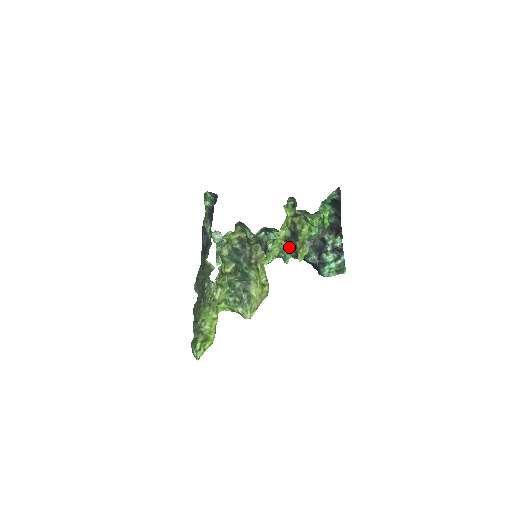
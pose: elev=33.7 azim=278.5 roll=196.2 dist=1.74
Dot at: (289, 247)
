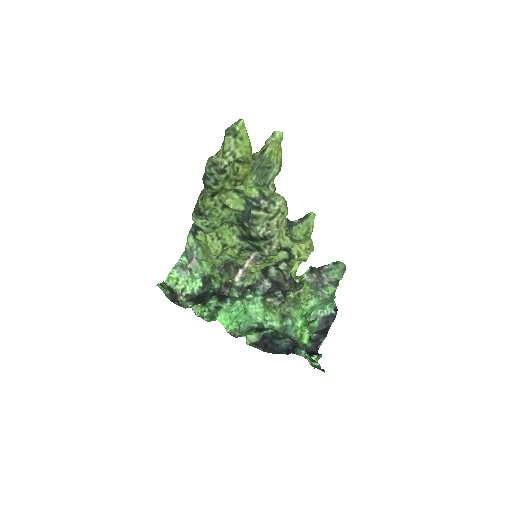
Dot at: (254, 329)
